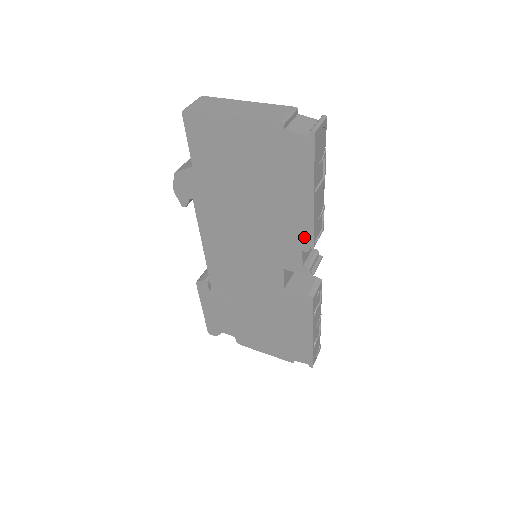
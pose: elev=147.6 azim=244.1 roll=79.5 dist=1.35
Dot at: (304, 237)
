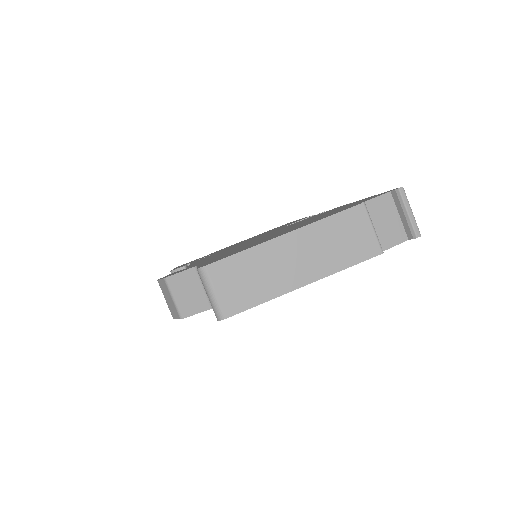
Dot at: occluded
